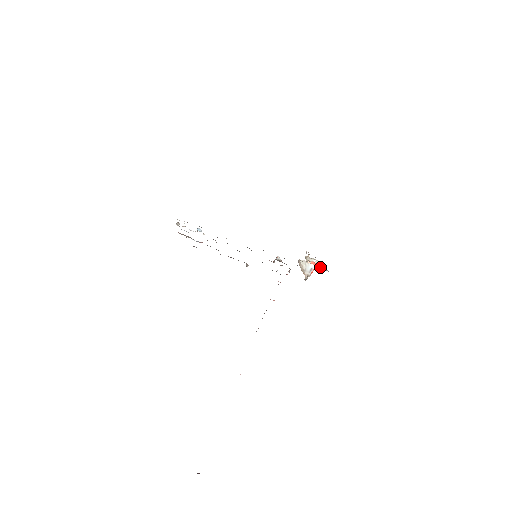
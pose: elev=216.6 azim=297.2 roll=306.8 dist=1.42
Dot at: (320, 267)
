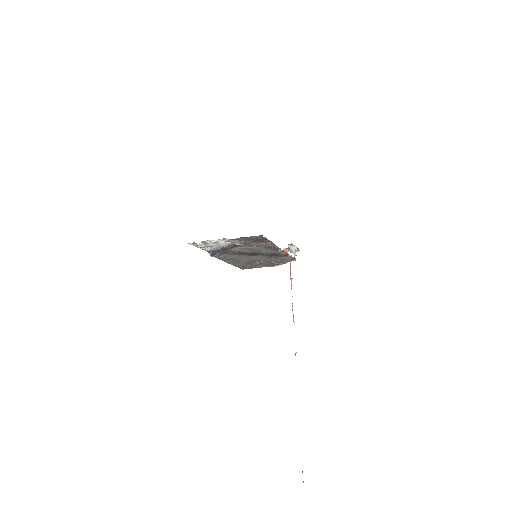
Dot at: (297, 248)
